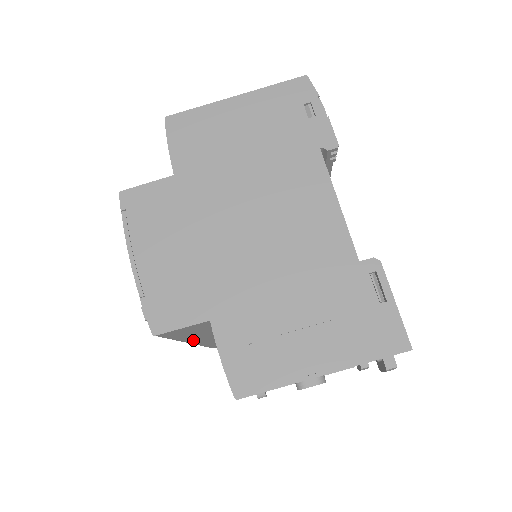
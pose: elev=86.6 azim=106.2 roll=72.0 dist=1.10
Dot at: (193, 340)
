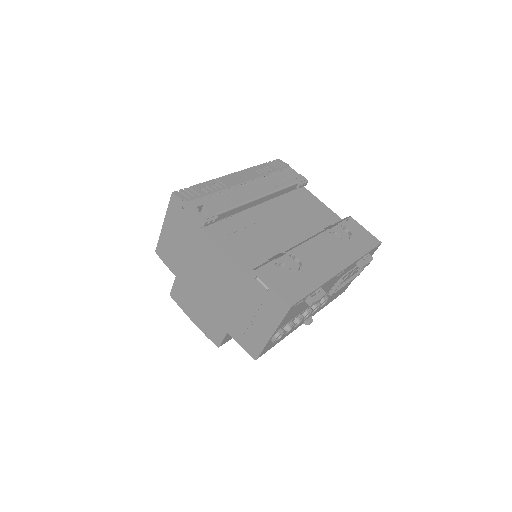
Dot at: occluded
